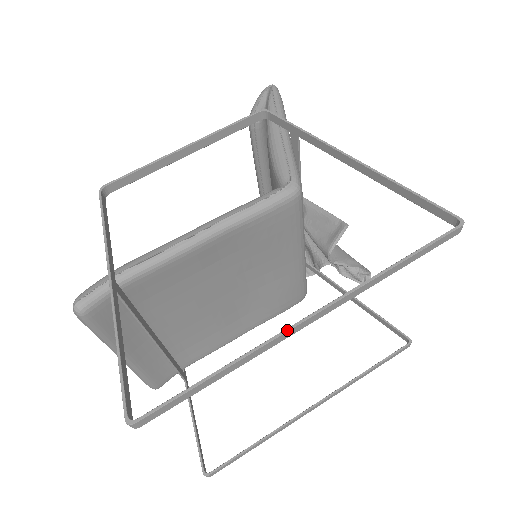
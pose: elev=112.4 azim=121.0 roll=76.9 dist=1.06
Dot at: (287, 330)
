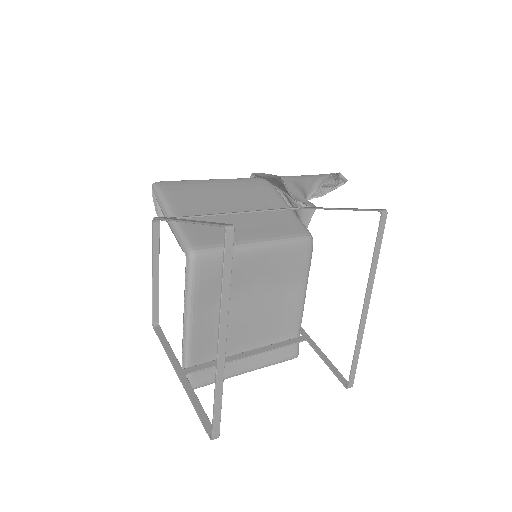
Dot at: (217, 360)
